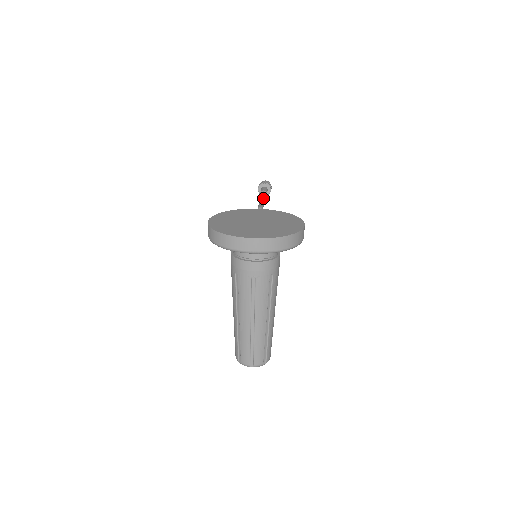
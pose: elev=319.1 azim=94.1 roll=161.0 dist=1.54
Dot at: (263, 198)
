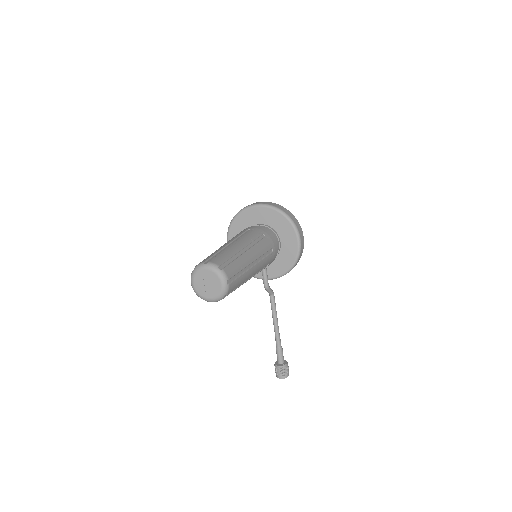
Dot at: (277, 322)
